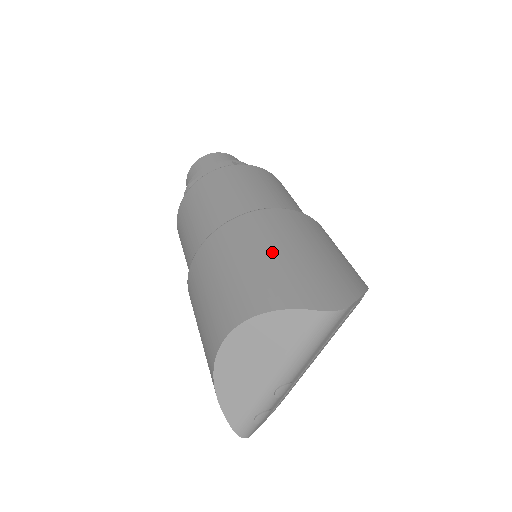
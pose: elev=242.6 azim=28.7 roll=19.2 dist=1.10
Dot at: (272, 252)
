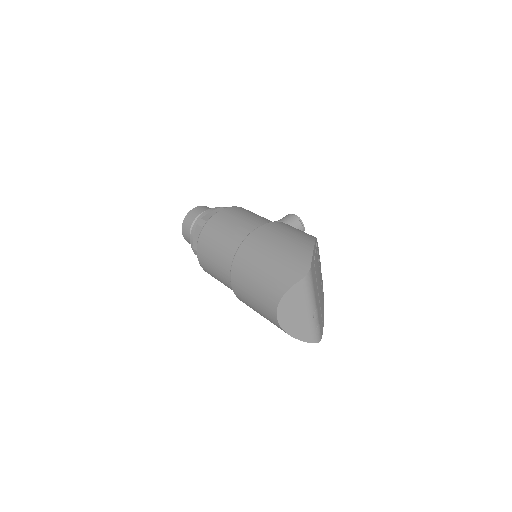
Dot at: (263, 266)
